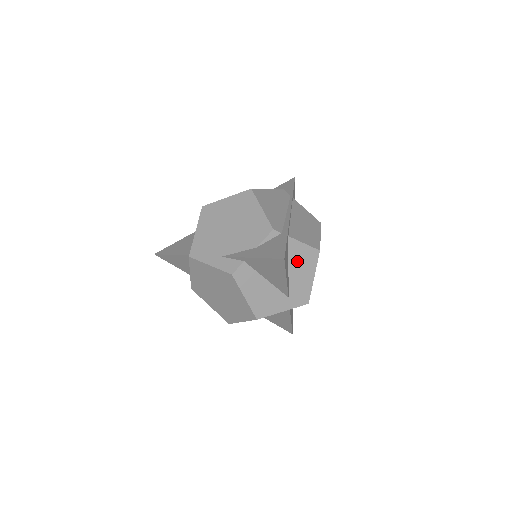
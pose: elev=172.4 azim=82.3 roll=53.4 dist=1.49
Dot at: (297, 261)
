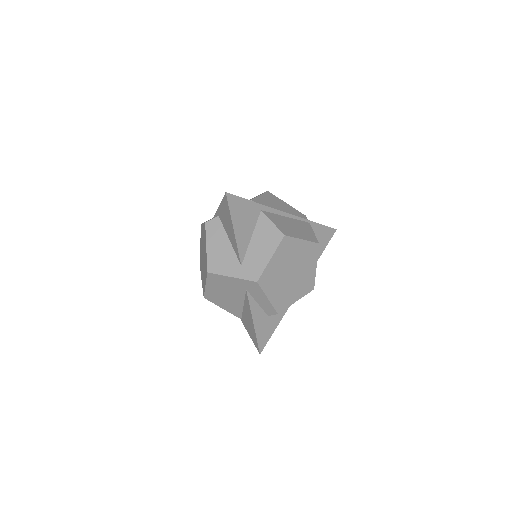
Dot at: (261, 236)
